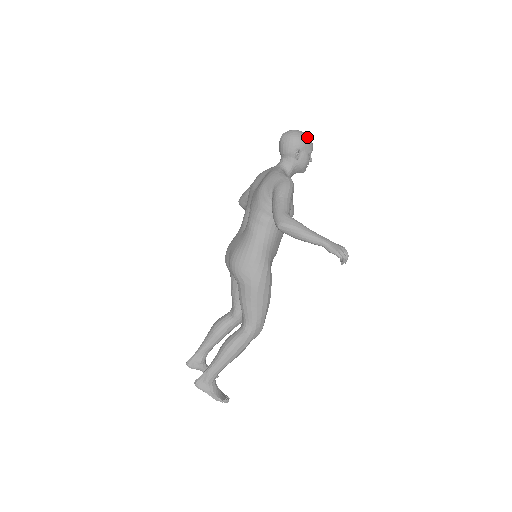
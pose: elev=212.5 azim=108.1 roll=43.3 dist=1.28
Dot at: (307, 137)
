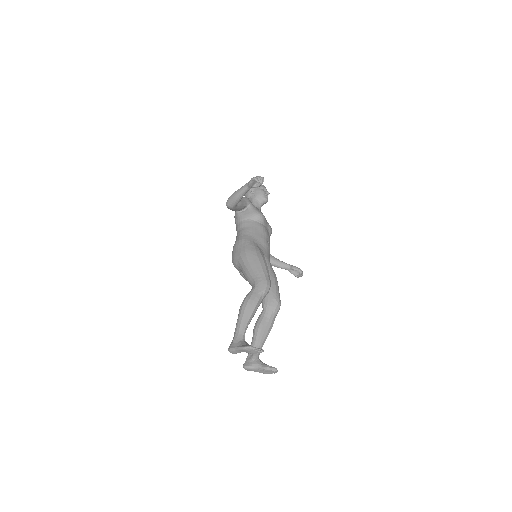
Dot at: occluded
